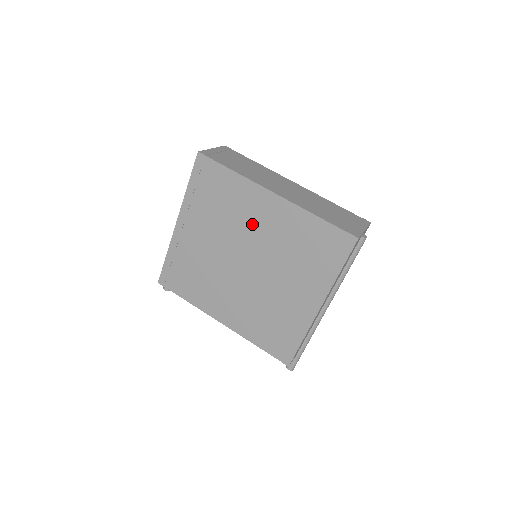
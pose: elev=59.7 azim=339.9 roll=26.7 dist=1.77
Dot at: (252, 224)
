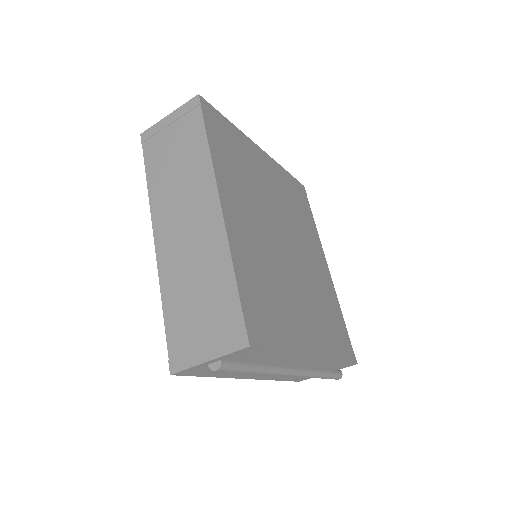
Dot at: occluded
